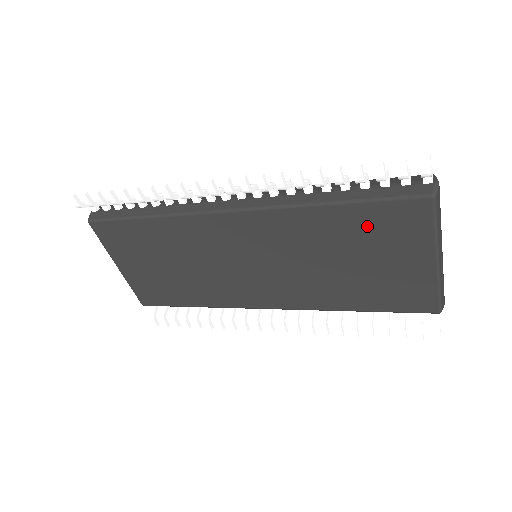
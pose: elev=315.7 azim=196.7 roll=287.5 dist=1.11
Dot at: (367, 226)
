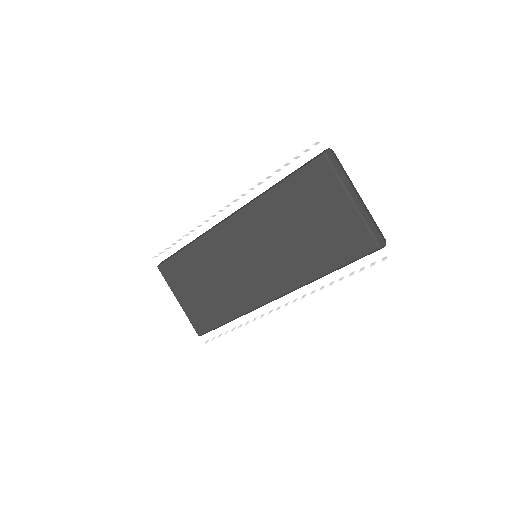
Dot at: (301, 192)
